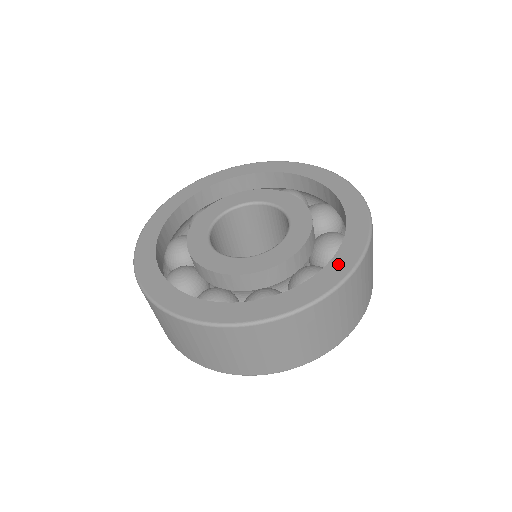
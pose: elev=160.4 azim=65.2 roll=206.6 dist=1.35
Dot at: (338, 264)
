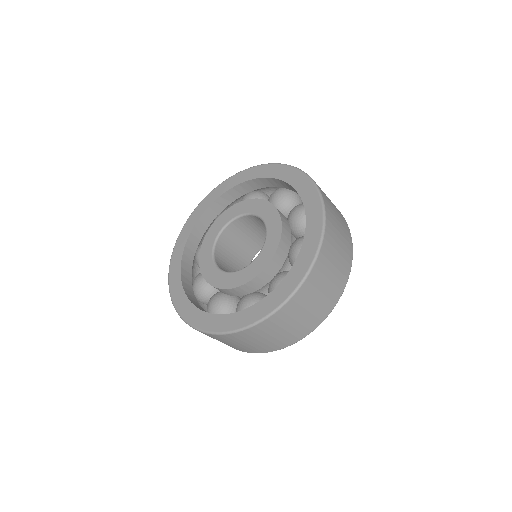
Dot at: (289, 281)
